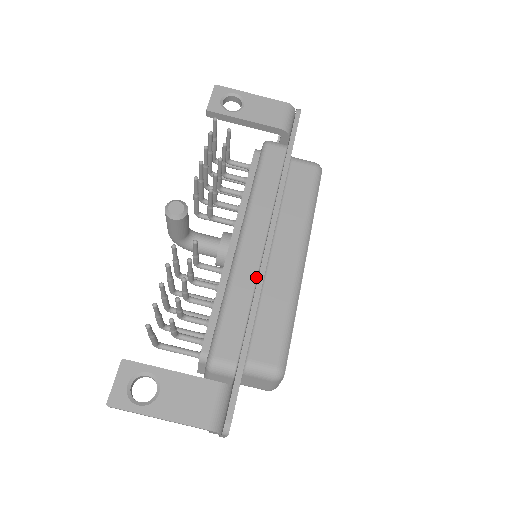
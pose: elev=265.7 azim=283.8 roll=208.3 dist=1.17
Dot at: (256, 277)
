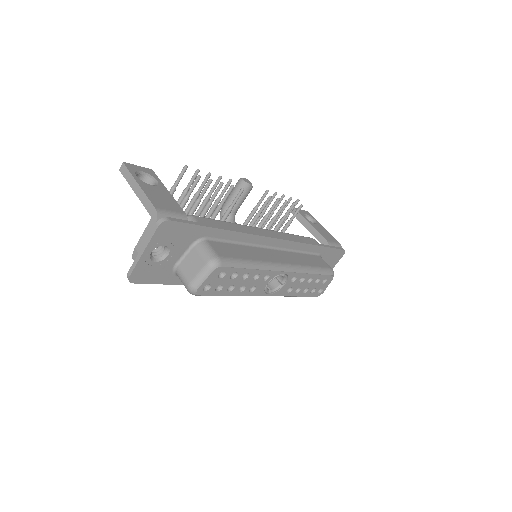
Dot at: occluded
